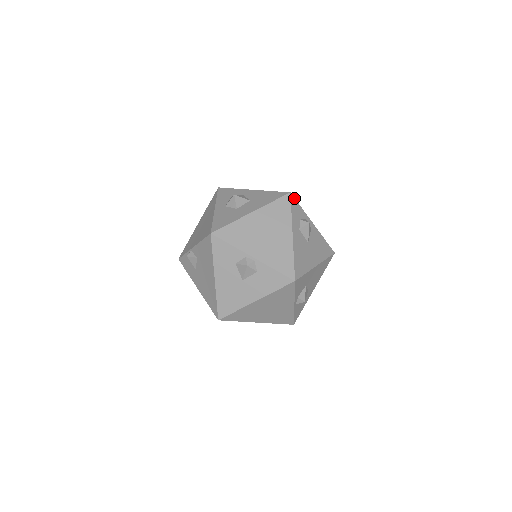
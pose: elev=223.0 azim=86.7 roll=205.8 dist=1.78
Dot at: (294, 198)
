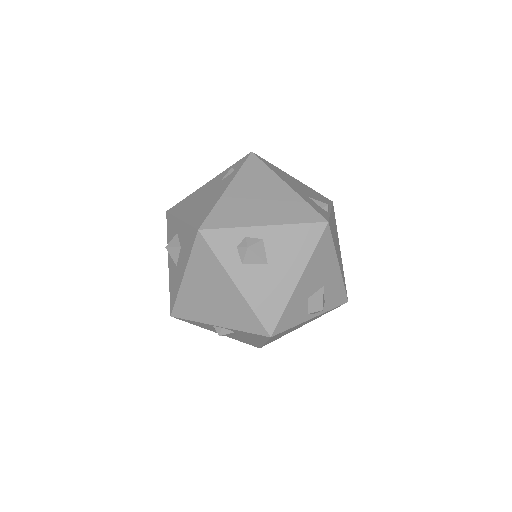
Dot at: (209, 230)
